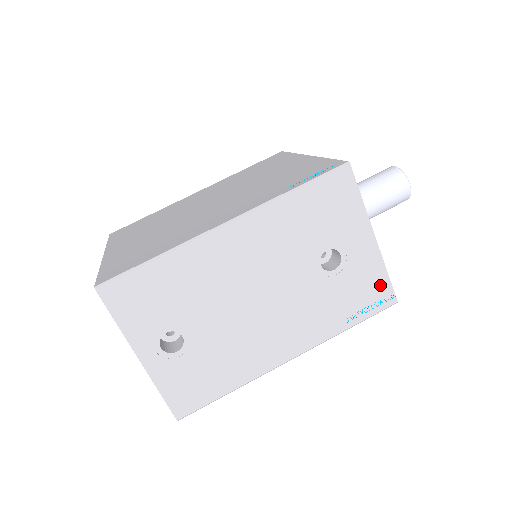
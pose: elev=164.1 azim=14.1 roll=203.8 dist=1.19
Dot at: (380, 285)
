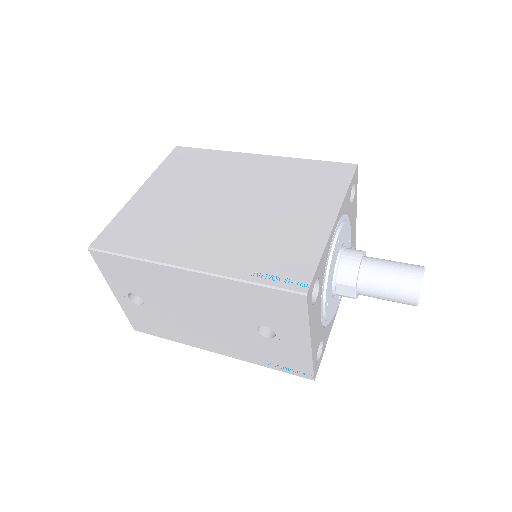
Dot at: (303, 365)
